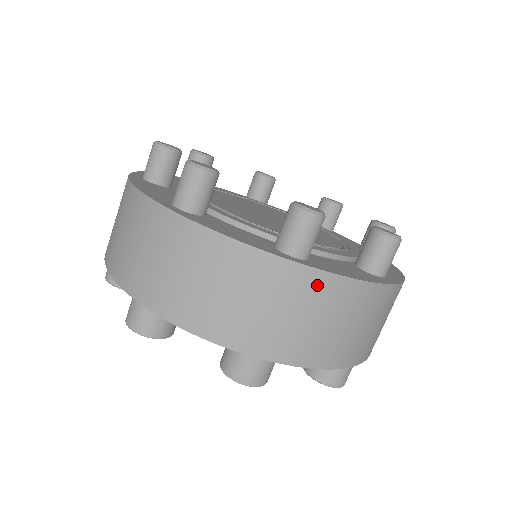
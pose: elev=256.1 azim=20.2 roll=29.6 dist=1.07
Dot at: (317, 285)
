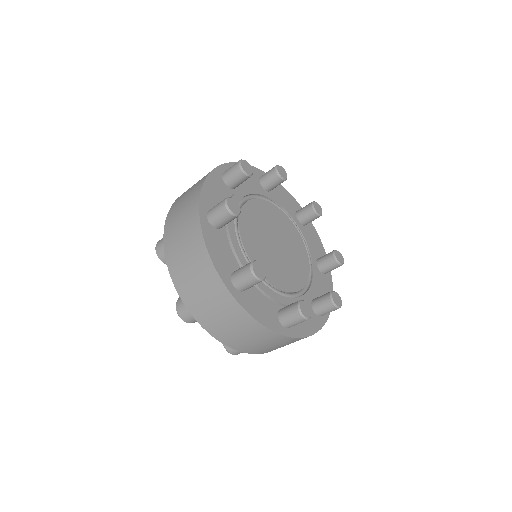
Dot at: occluded
